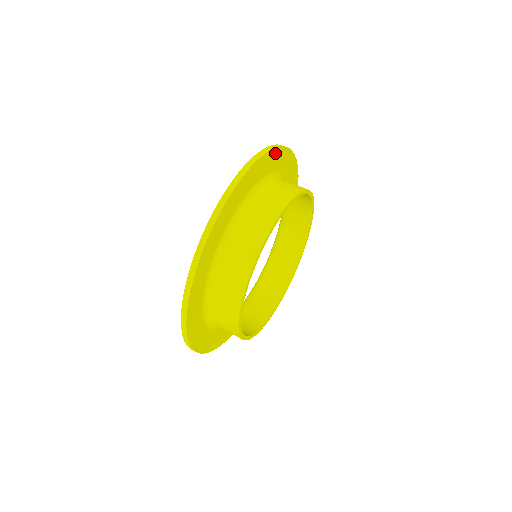
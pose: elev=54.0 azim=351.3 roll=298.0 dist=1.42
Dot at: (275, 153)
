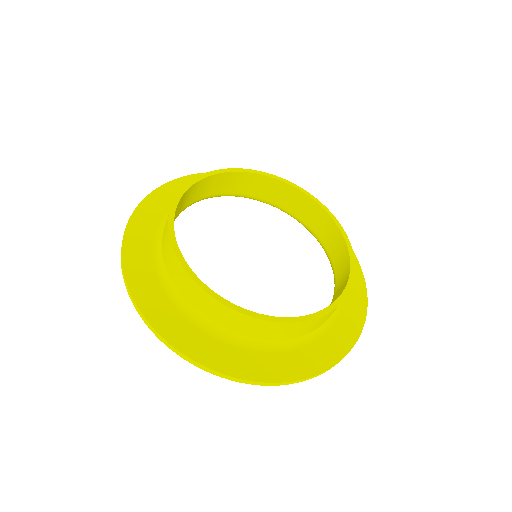
Dot at: (186, 181)
